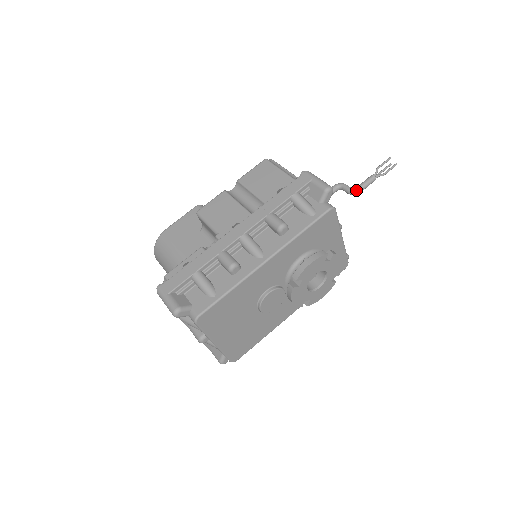
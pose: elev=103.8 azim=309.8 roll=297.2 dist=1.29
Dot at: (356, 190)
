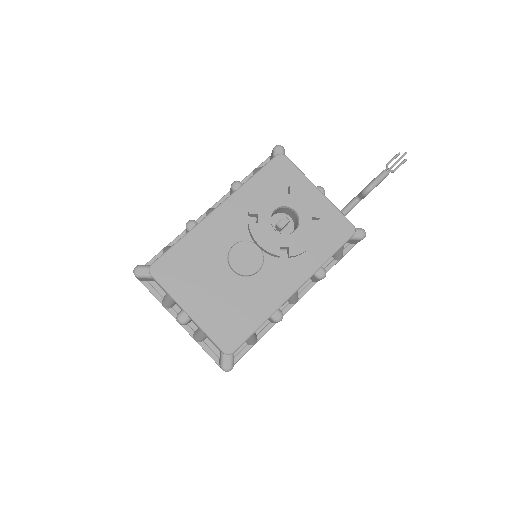
Dot at: (367, 186)
